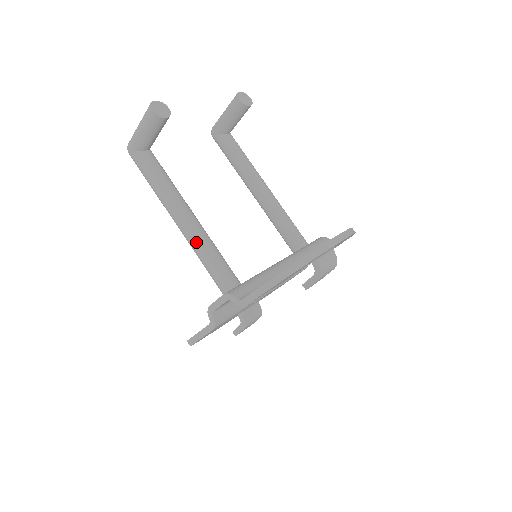
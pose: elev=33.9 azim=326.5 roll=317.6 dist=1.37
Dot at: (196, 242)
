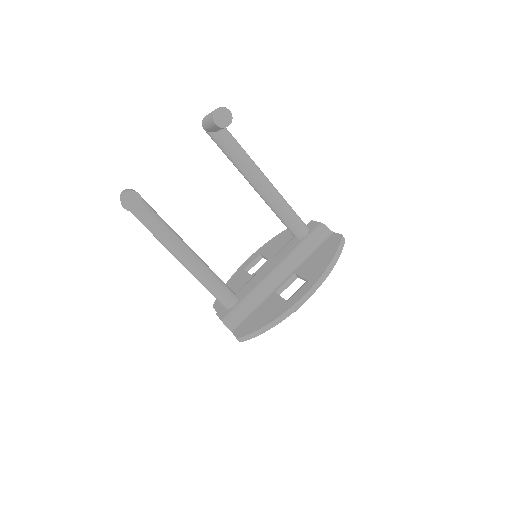
Dot at: (196, 277)
